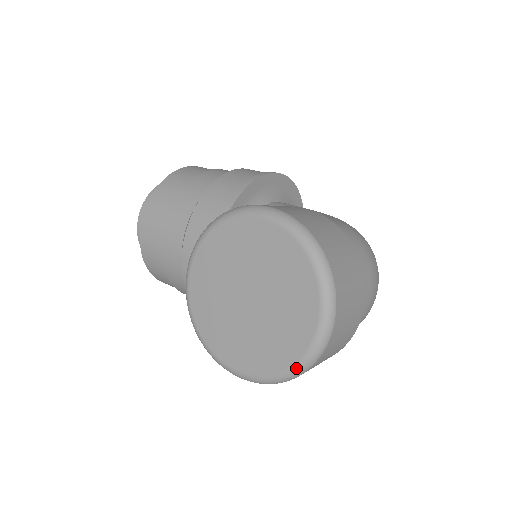
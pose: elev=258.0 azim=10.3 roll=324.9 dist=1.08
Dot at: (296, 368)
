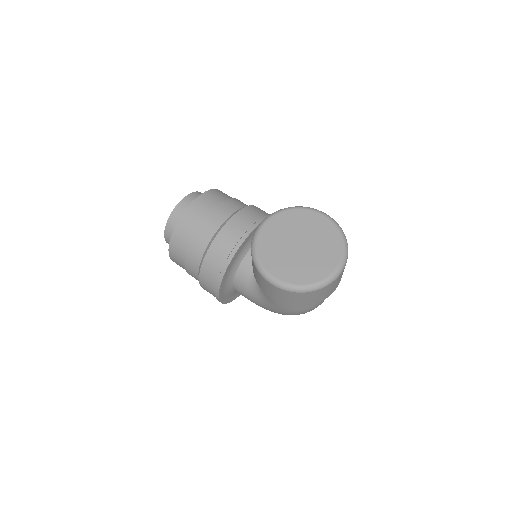
Dot at: (316, 285)
